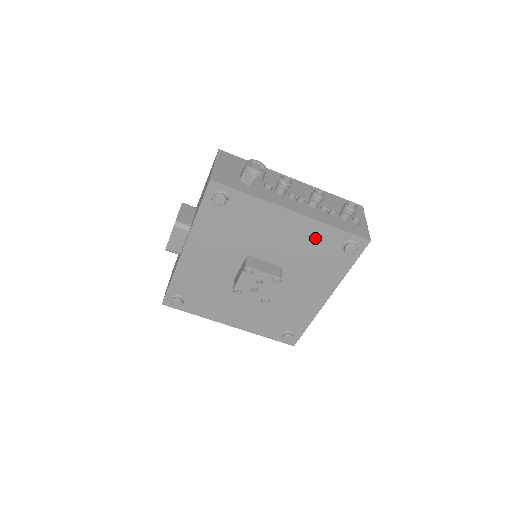
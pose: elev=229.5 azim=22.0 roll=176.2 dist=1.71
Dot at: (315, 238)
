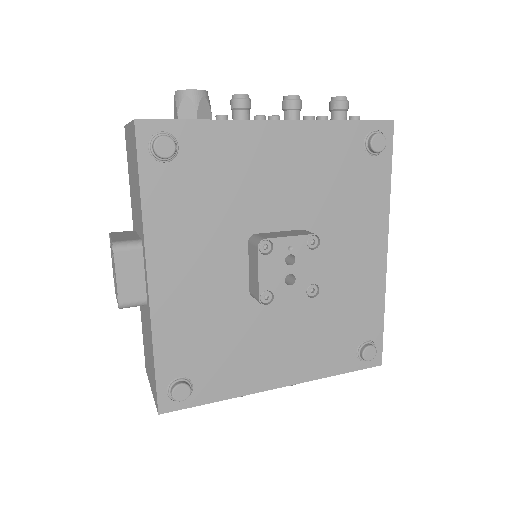
Dot at: (325, 152)
